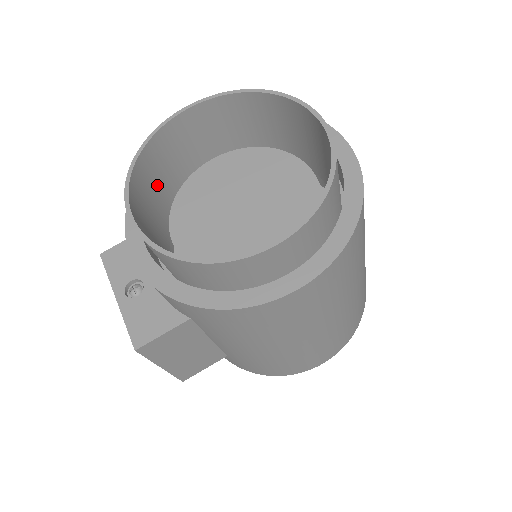
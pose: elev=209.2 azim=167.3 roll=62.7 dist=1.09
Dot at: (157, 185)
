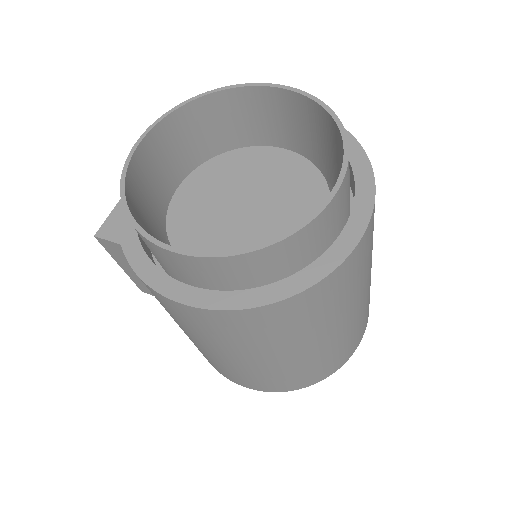
Dot at: (213, 132)
